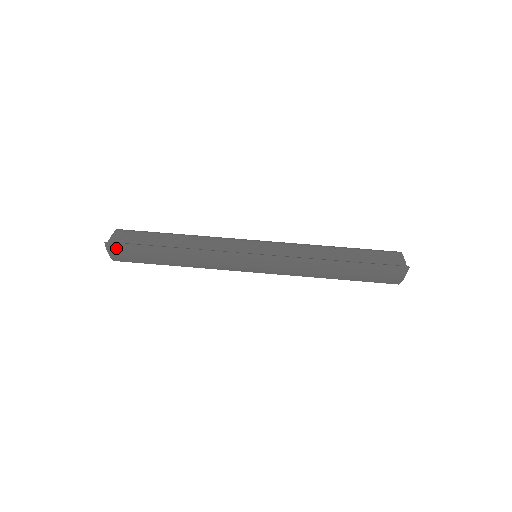
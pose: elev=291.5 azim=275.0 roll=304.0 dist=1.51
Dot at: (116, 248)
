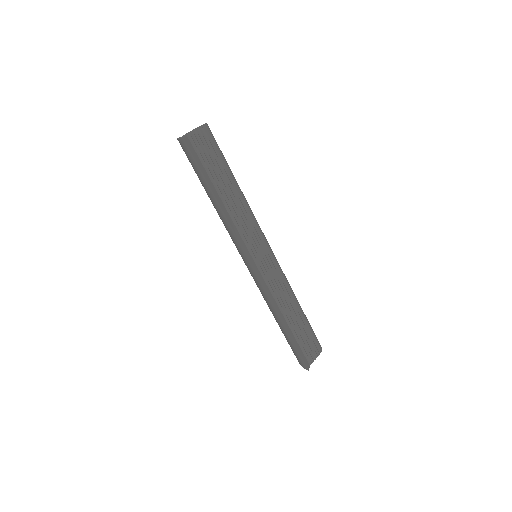
Dot at: (186, 148)
